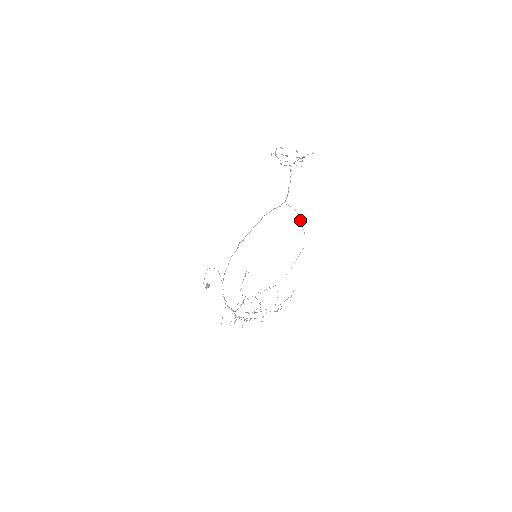
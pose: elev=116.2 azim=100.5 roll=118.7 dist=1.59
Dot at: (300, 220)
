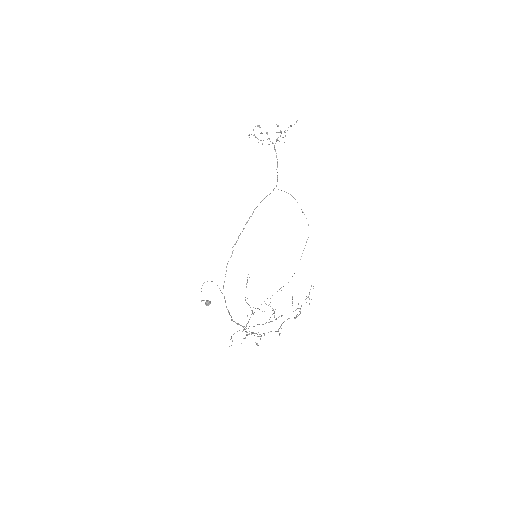
Dot at: occluded
